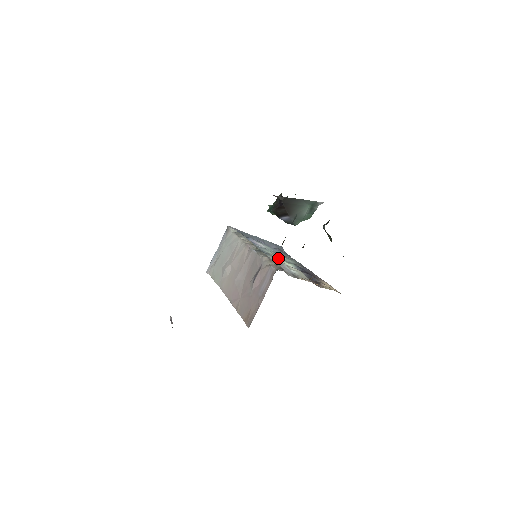
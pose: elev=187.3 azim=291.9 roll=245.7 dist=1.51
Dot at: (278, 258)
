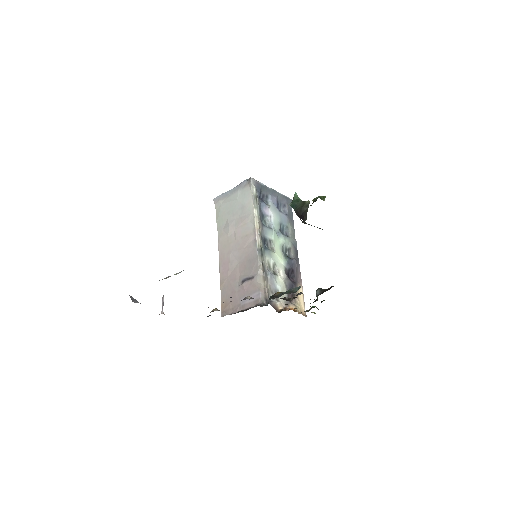
Dot at: (275, 254)
